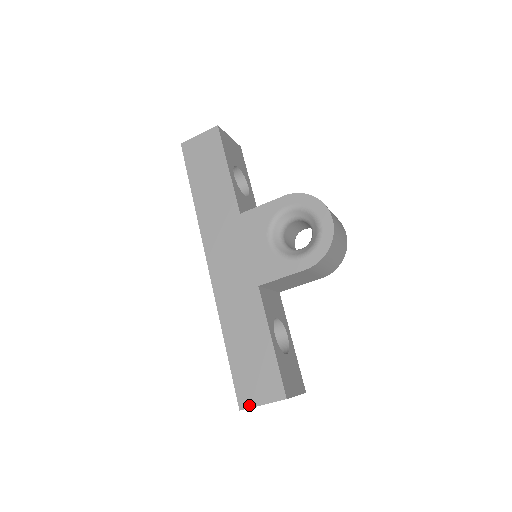
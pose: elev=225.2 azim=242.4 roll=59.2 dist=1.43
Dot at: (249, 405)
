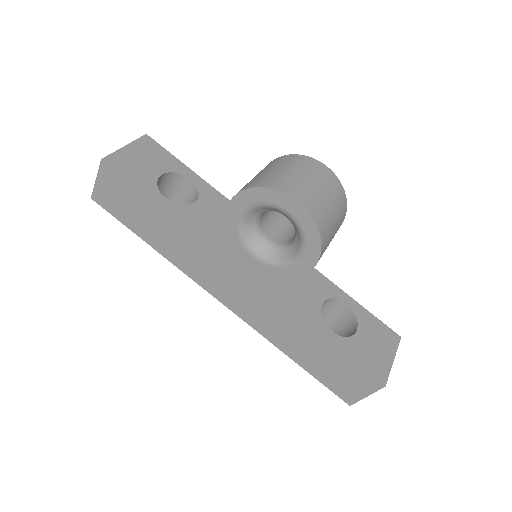
Dot at: (355, 400)
